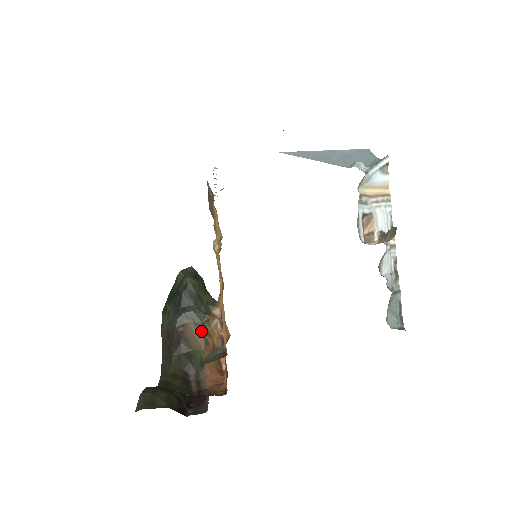
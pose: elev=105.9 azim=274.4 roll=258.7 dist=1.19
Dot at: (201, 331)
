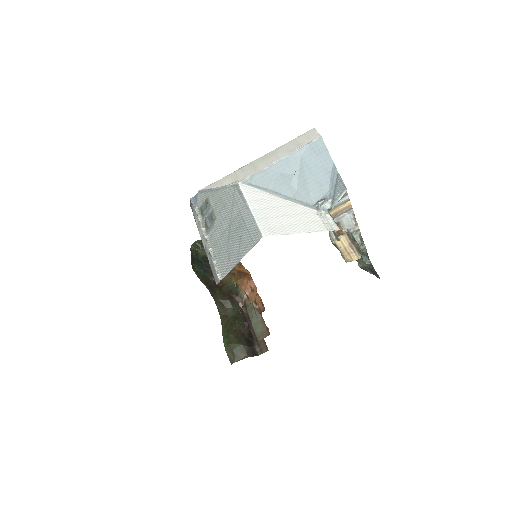
Dot at: occluded
